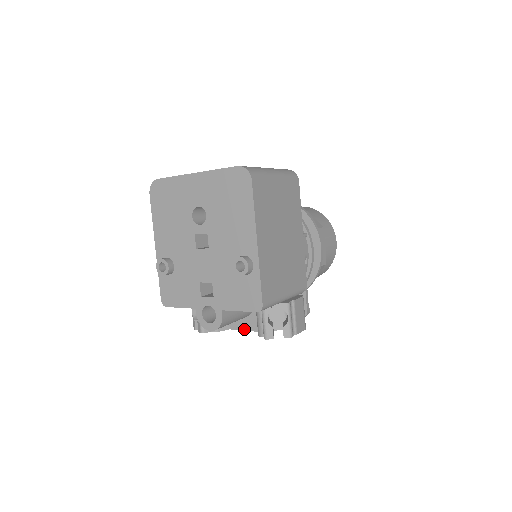
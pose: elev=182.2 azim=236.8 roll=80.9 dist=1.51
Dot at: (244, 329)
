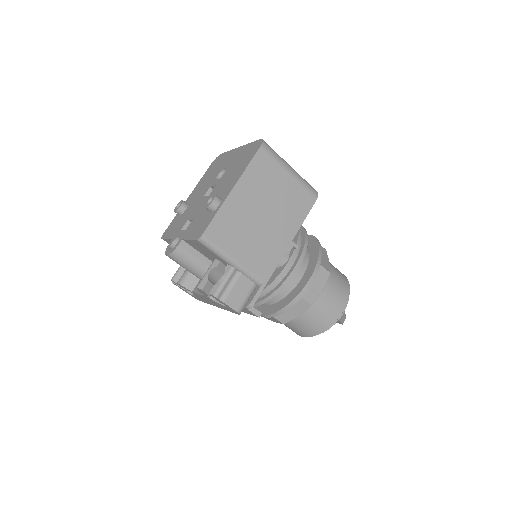
Dot at: (199, 292)
